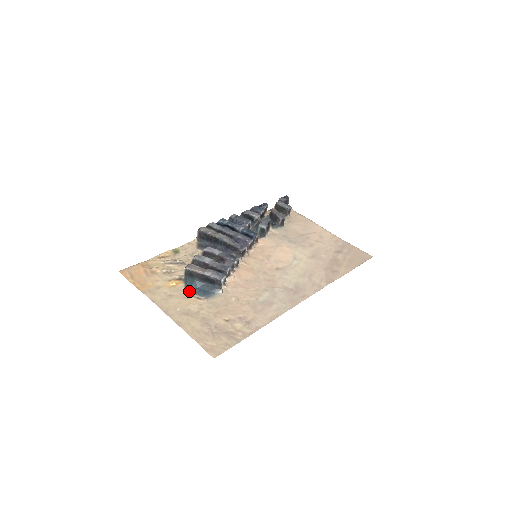
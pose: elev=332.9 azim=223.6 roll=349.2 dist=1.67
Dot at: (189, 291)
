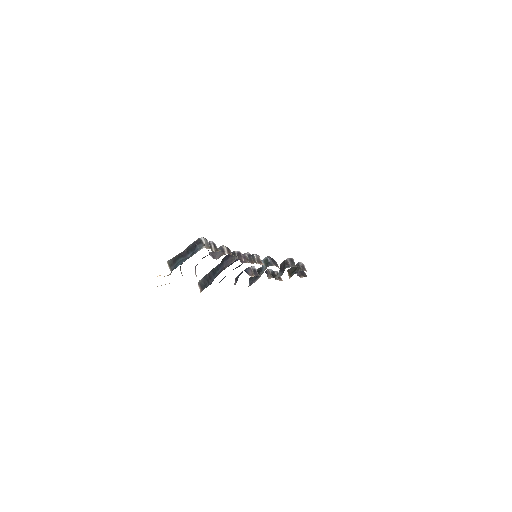
Dot at: occluded
